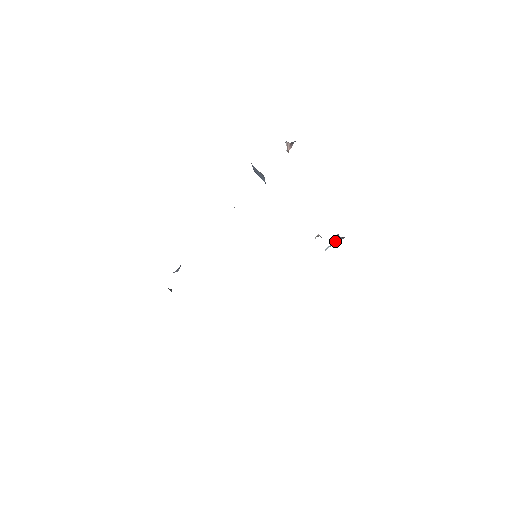
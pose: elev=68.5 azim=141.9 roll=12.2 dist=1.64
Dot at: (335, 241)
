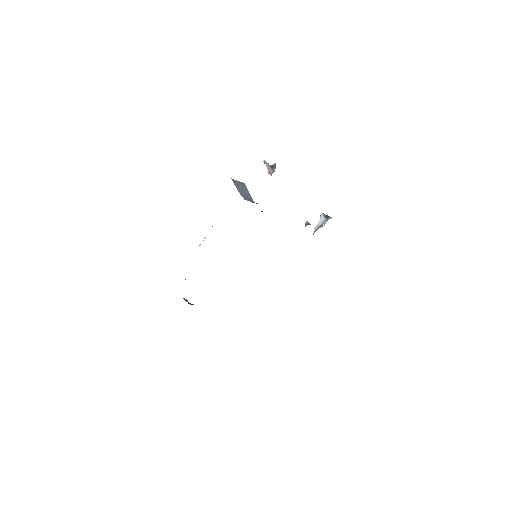
Dot at: (322, 221)
